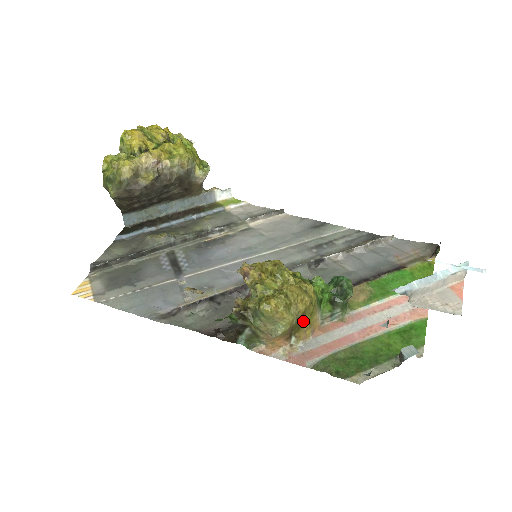
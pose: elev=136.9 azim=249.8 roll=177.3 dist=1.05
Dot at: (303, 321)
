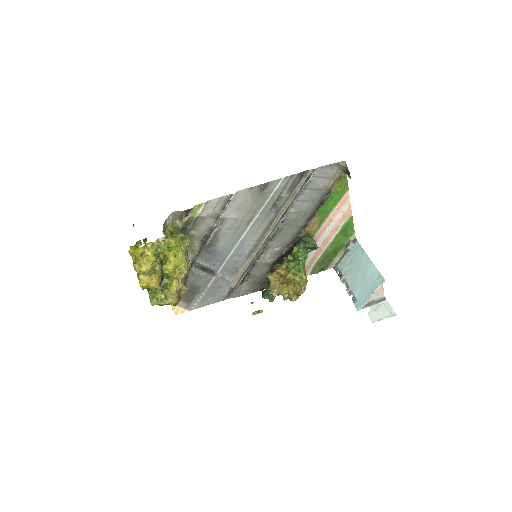
Dot at: occluded
